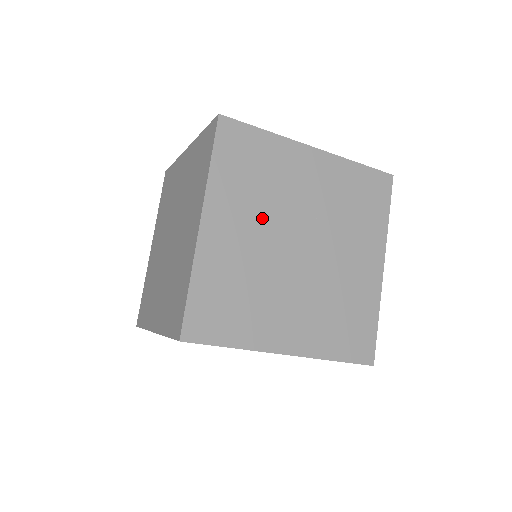
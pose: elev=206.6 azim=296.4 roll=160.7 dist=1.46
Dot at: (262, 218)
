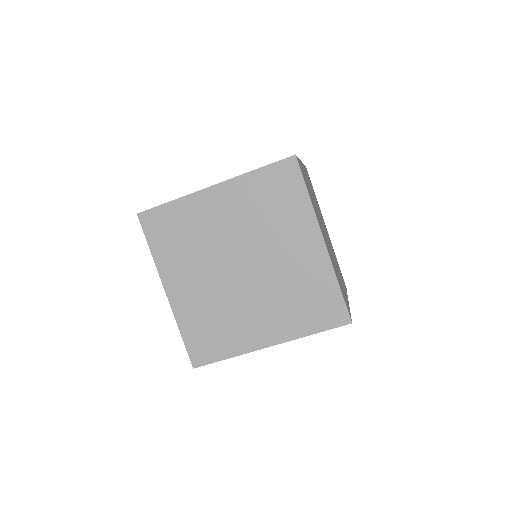
Dot at: (320, 222)
